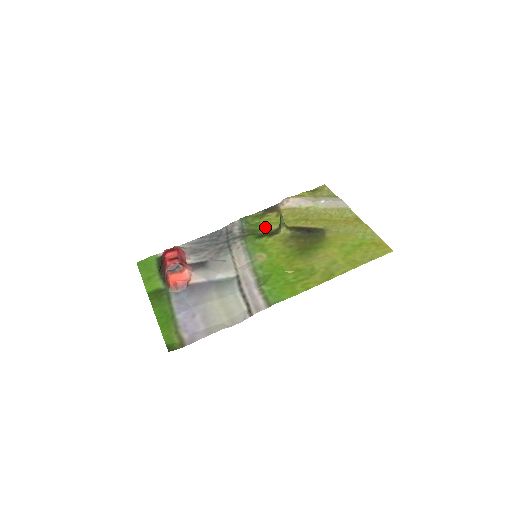
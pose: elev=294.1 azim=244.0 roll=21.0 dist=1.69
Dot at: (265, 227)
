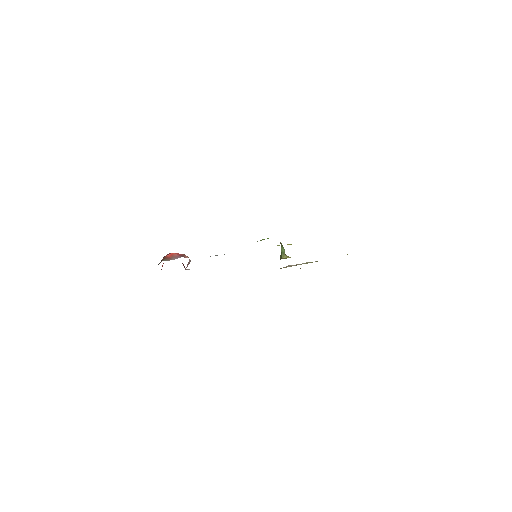
Dot at: occluded
